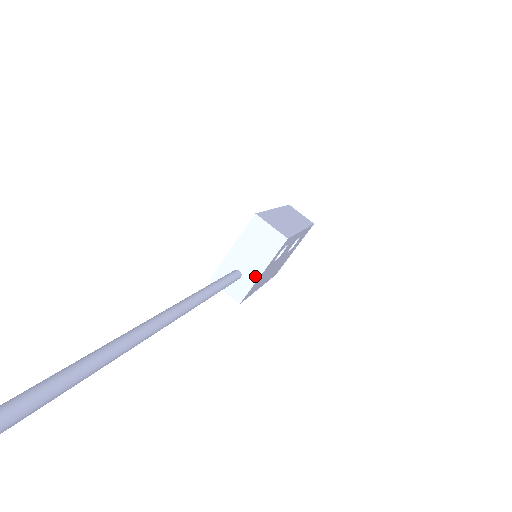
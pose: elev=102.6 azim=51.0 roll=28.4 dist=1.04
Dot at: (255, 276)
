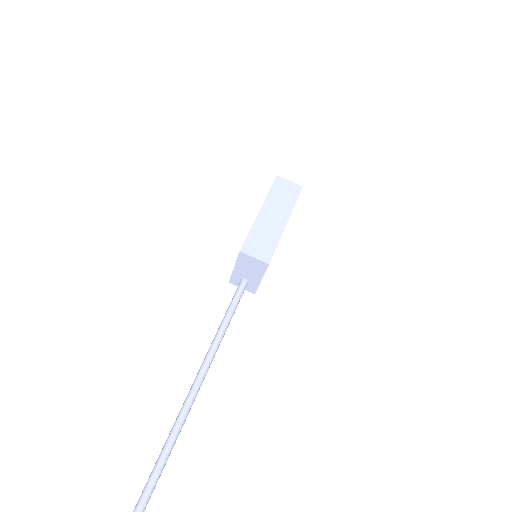
Dot at: (257, 282)
